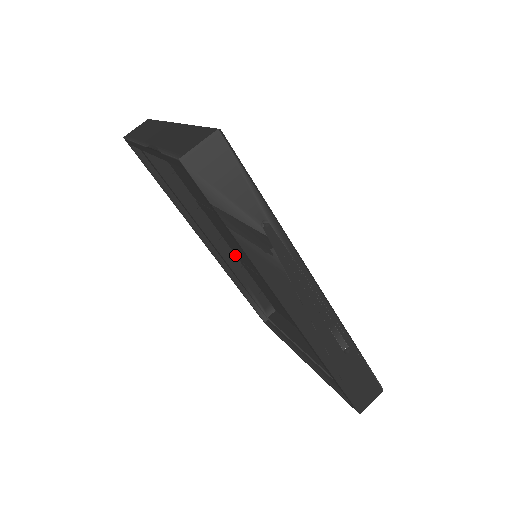
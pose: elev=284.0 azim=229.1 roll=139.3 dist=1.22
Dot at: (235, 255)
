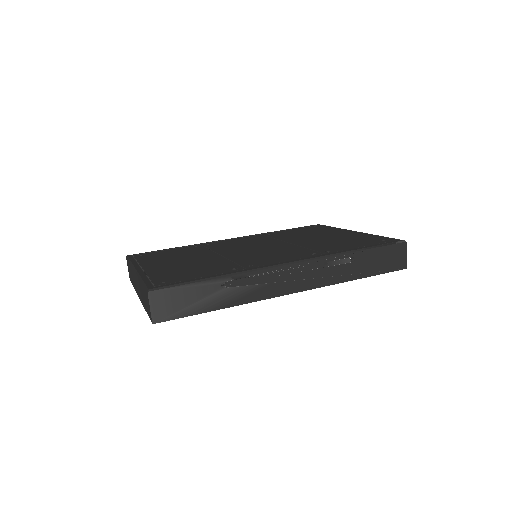
Dot at: occluded
